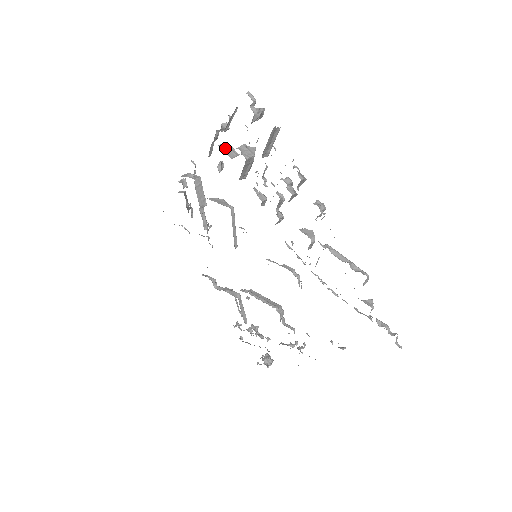
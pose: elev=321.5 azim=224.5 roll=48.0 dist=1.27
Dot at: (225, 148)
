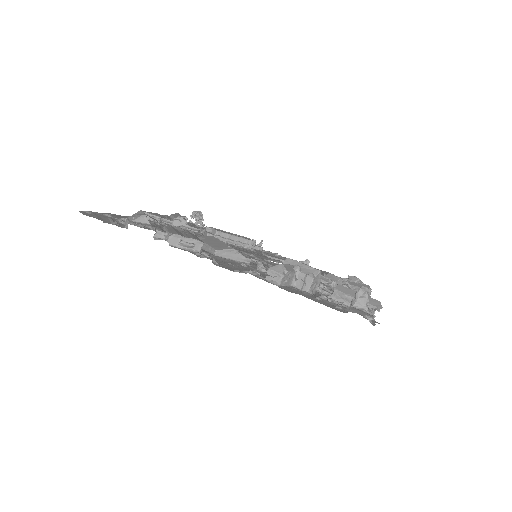
Dot at: (285, 280)
